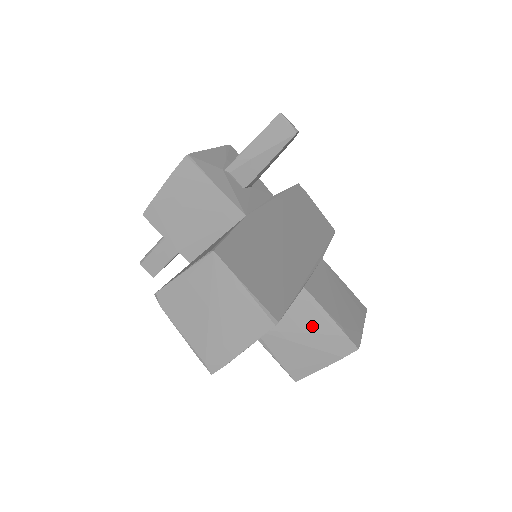
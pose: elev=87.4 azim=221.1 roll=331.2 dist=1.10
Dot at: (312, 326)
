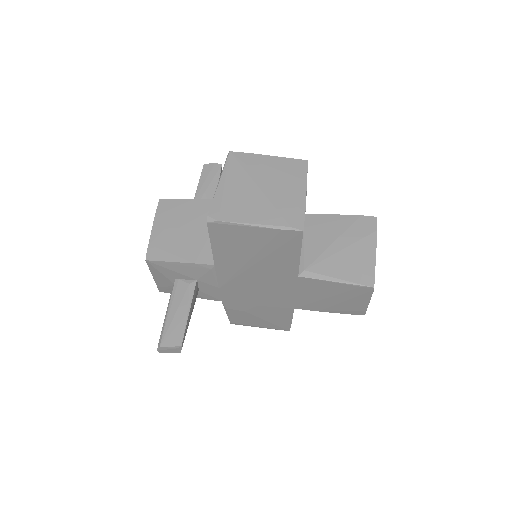
Dot at: (336, 230)
